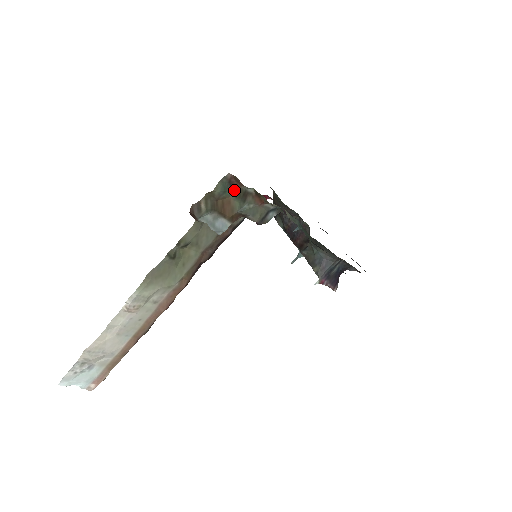
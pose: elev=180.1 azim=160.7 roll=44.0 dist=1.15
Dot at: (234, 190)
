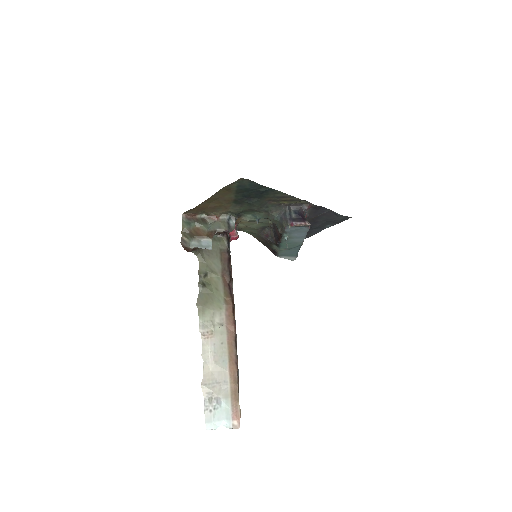
Dot at: (194, 221)
